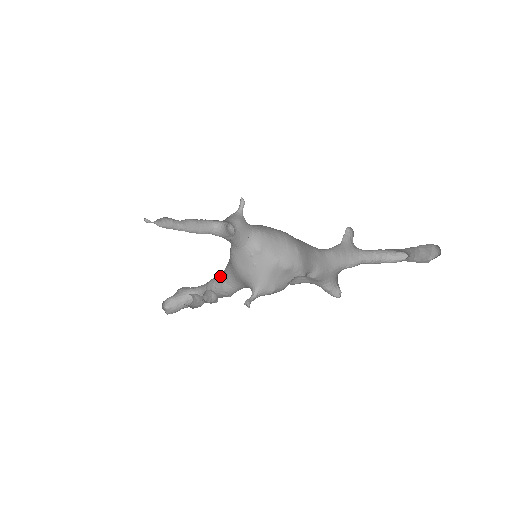
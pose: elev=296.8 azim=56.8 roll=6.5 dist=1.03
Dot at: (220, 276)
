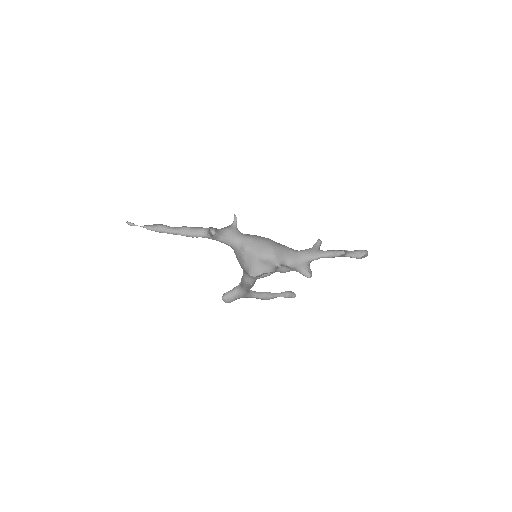
Dot at: occluded
